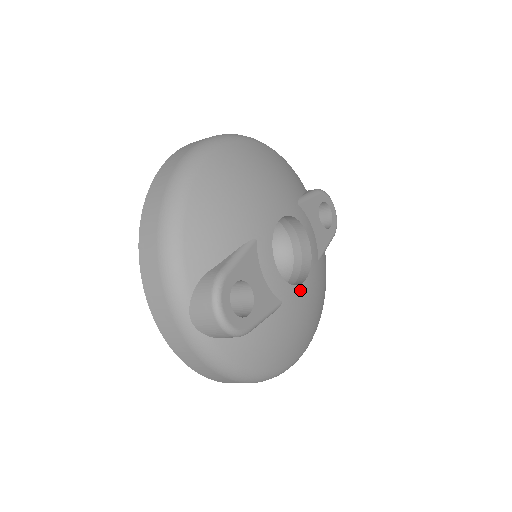
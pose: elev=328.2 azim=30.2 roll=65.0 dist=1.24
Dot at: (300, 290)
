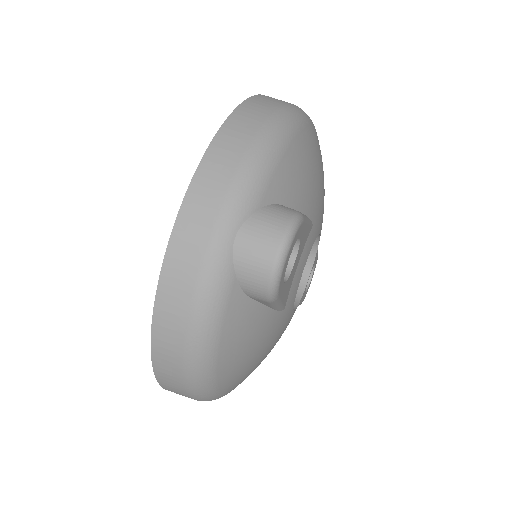
Dot at: (290, 315)
